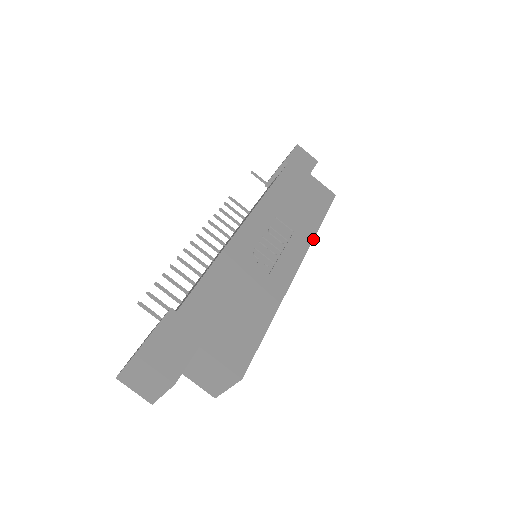
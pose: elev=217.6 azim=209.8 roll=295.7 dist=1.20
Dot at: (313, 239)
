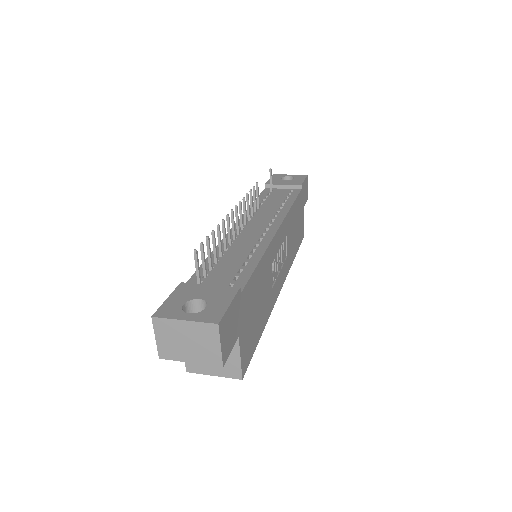
Dot at: occluded
